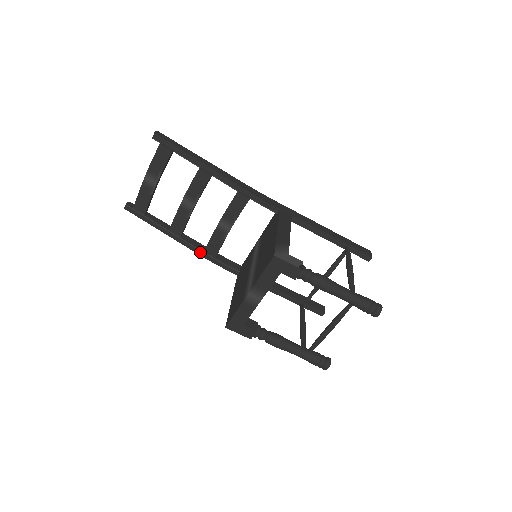
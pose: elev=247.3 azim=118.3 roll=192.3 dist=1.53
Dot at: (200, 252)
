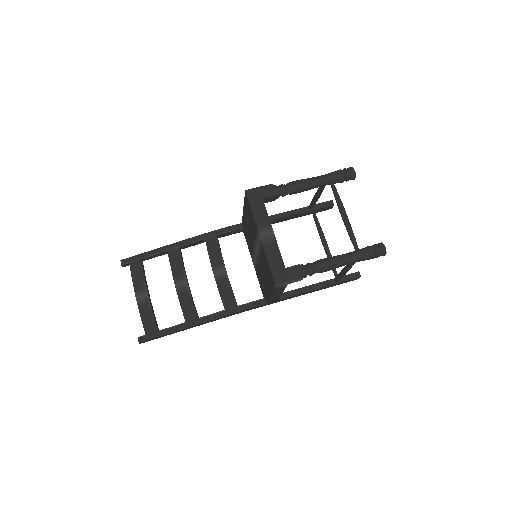
Dot at: (222, 313)
